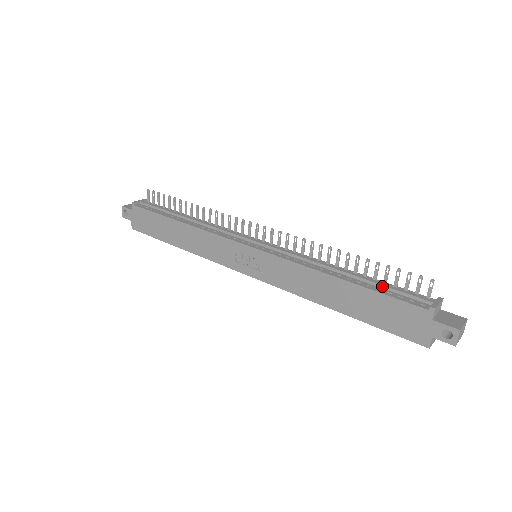
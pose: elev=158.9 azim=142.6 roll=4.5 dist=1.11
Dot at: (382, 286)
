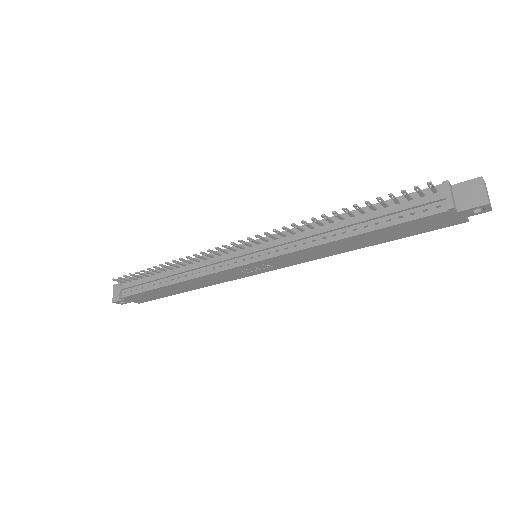
Dot at: (388, 215)
